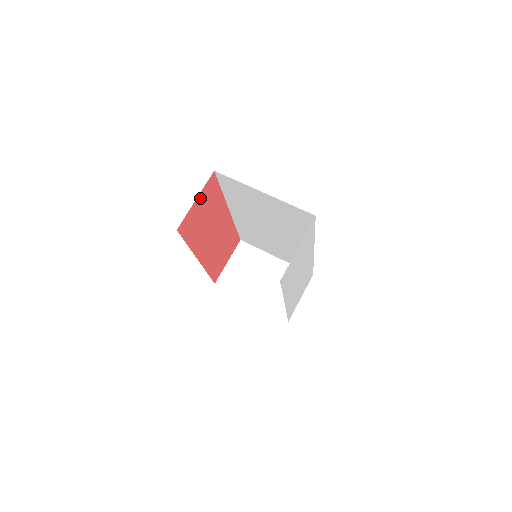
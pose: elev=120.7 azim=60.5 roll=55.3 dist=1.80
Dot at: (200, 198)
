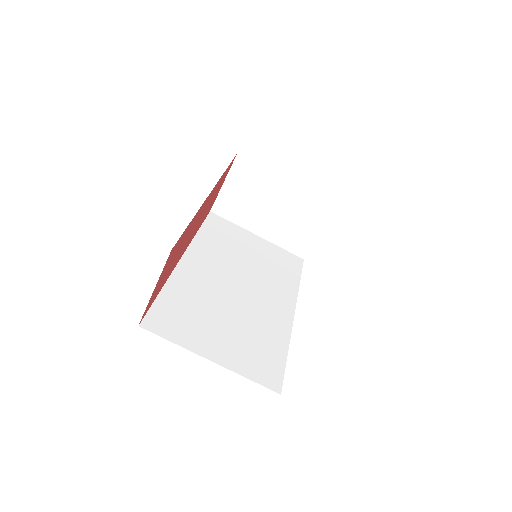
Dot at: (160, 278)
